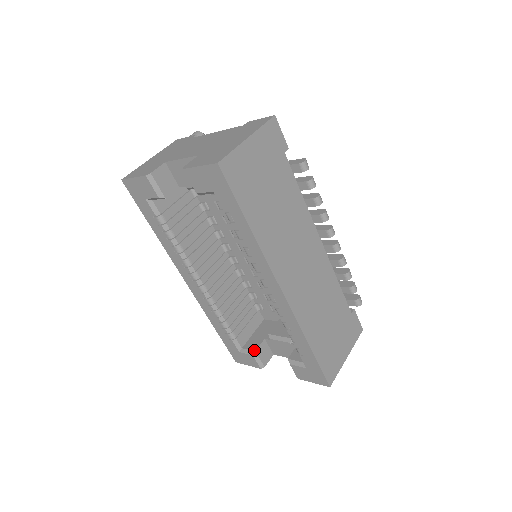
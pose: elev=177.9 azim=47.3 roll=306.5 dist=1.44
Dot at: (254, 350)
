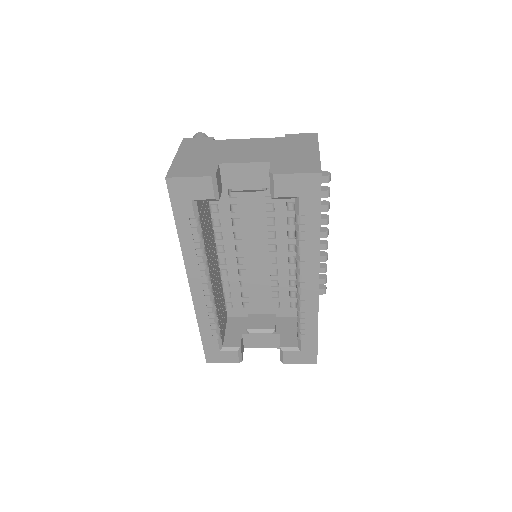
Dot at: (239, 346)
